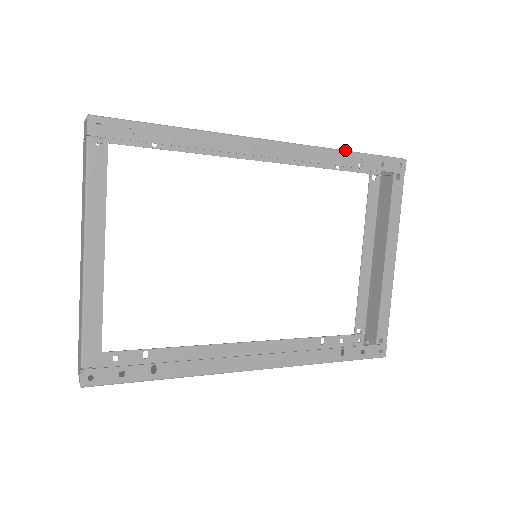
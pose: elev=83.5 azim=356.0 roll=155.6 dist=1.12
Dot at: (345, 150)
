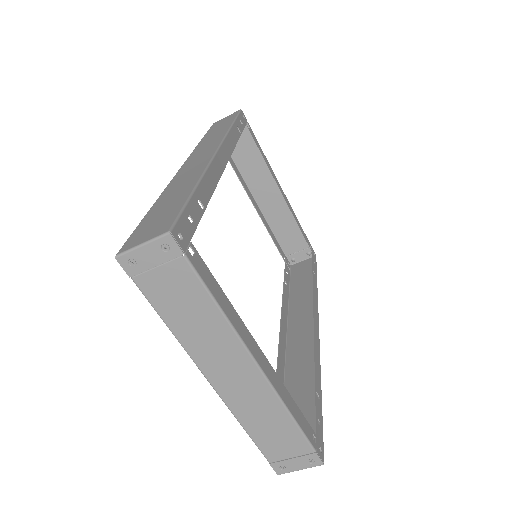
Dot at: (230, 126)
